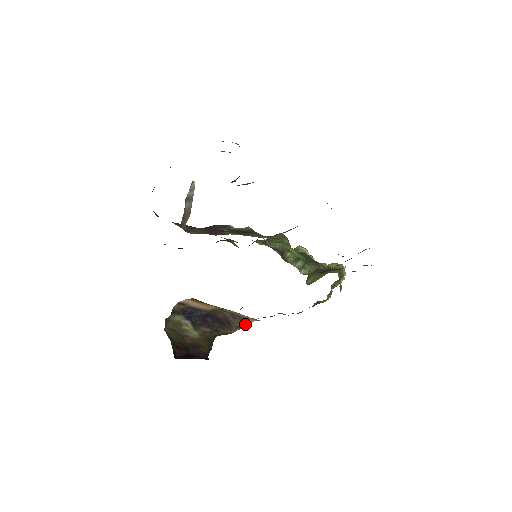
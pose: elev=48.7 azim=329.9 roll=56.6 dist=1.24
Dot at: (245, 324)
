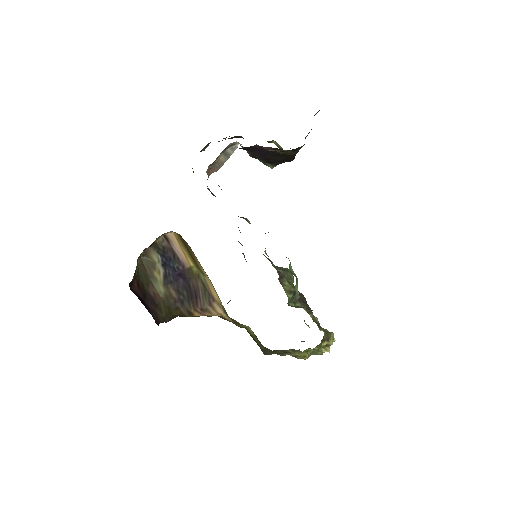
Dot at: (211, 310)
